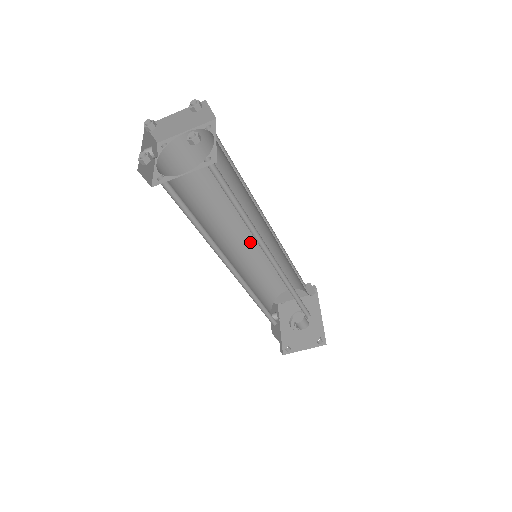
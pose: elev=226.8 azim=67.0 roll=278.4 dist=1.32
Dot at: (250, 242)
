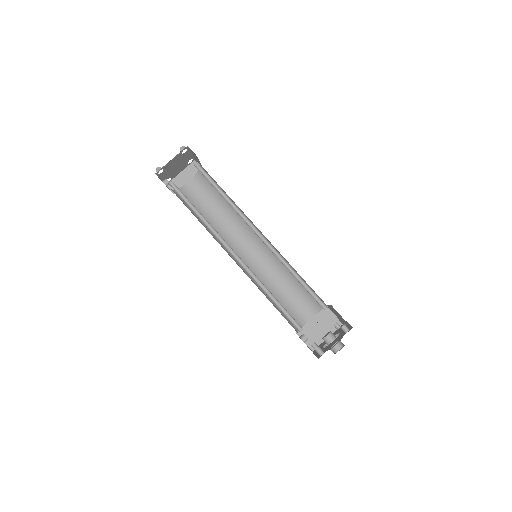
Dot at: (255, 264)
